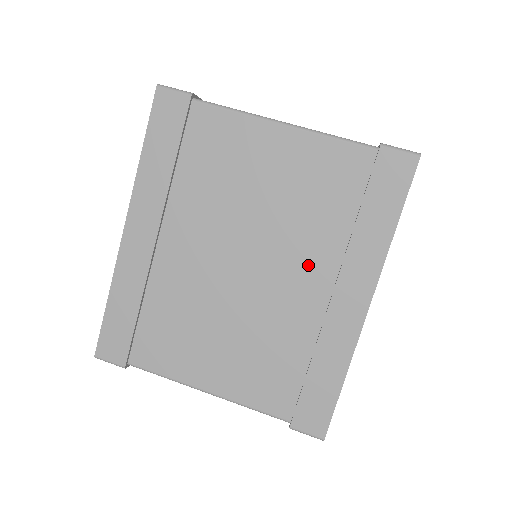
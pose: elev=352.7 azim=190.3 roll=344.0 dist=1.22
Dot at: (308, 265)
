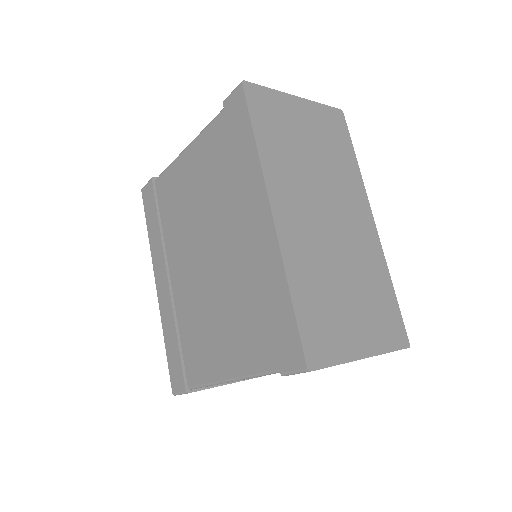
Dot at: (232, 221)
